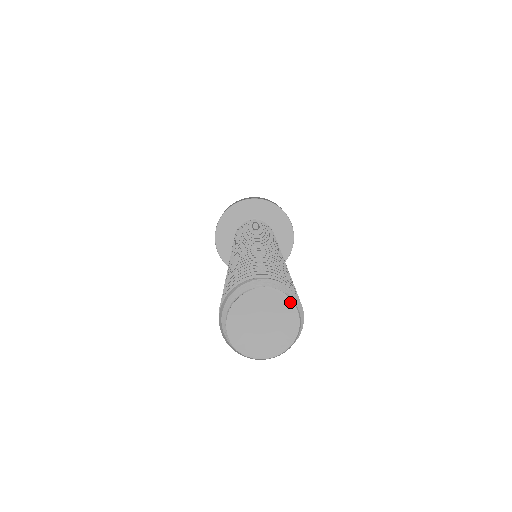
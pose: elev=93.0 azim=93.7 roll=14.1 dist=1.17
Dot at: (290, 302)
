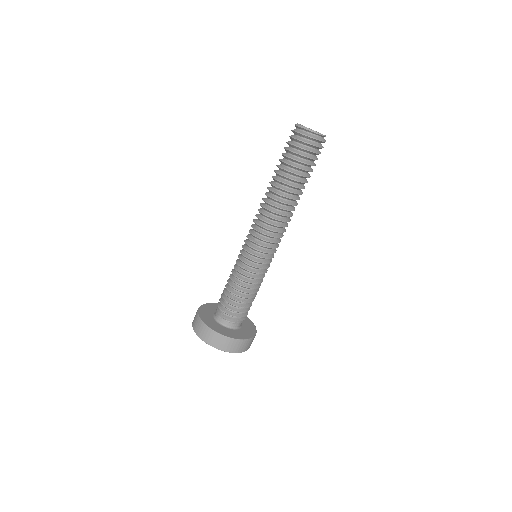
Dot at: occluded
